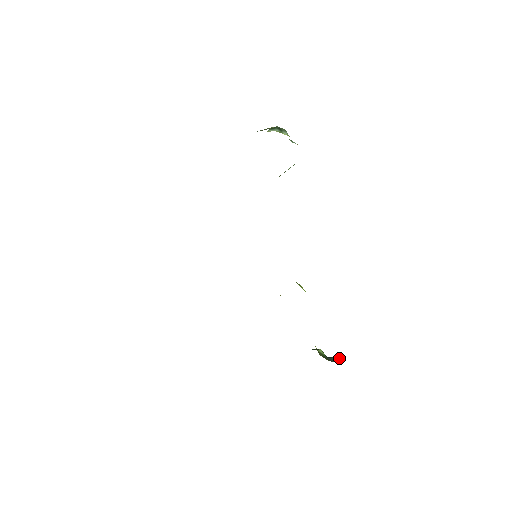
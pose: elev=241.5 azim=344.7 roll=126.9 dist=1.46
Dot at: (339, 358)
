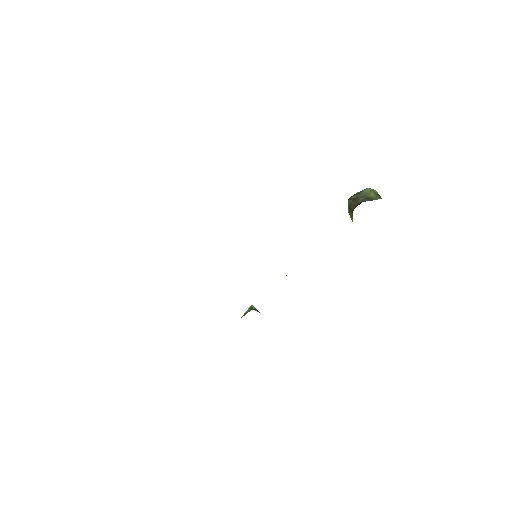
Dot at: occluded
